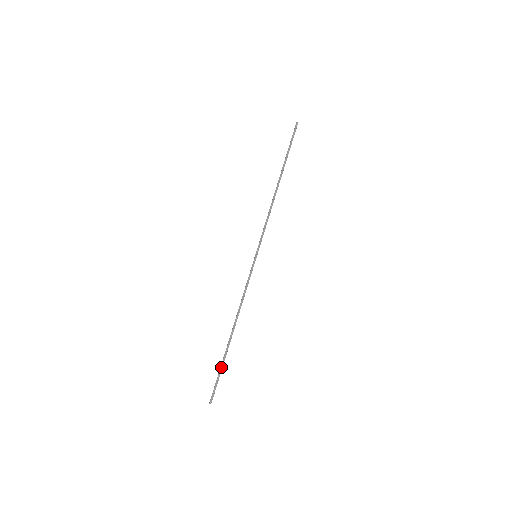
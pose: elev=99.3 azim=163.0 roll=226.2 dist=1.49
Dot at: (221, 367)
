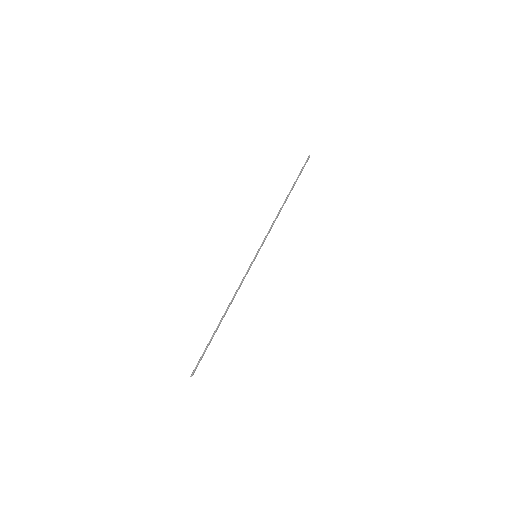
Dot at: (208, 345)
